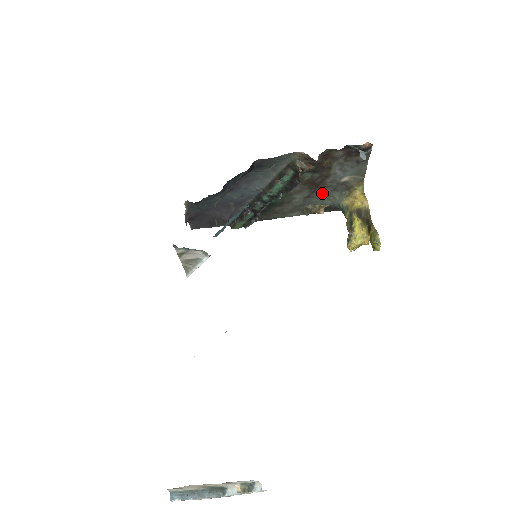
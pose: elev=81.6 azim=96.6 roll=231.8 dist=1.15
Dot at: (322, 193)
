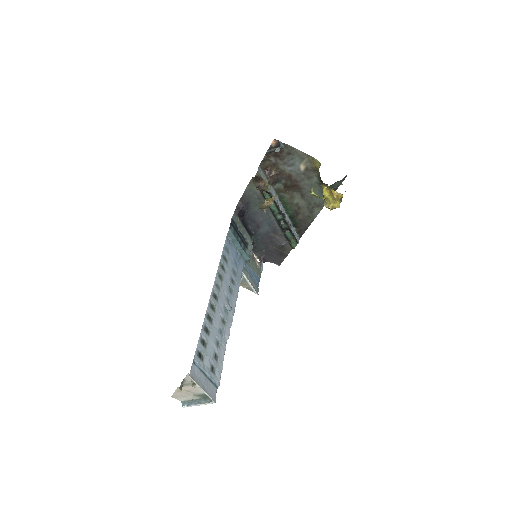
Dot at: (306, 187)
